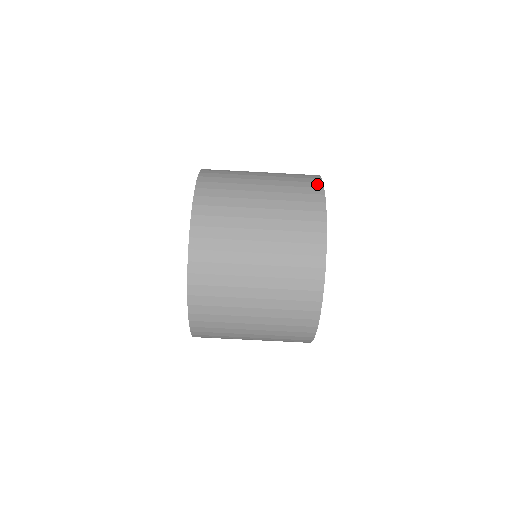
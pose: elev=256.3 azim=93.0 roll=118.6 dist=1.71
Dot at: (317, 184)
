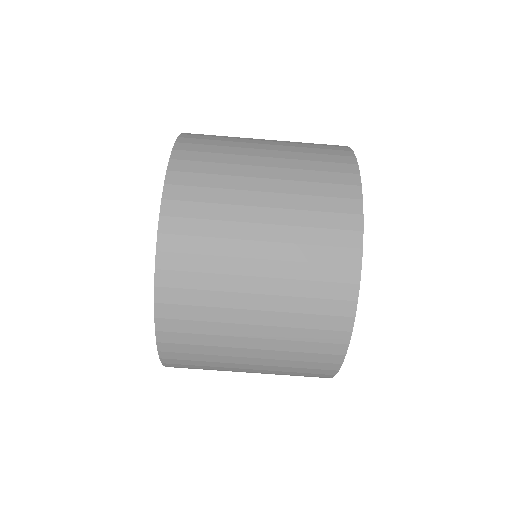
Dot at: (343, 148)
